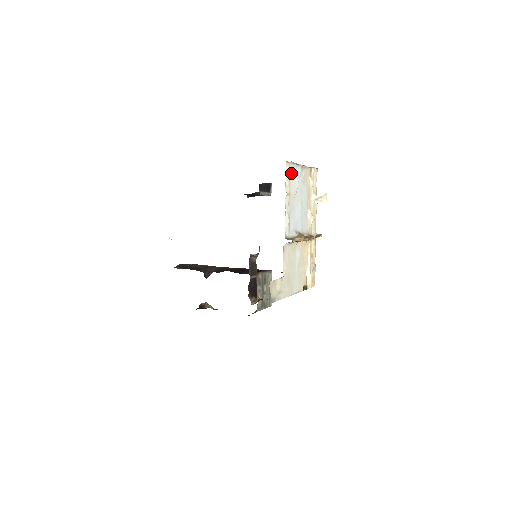
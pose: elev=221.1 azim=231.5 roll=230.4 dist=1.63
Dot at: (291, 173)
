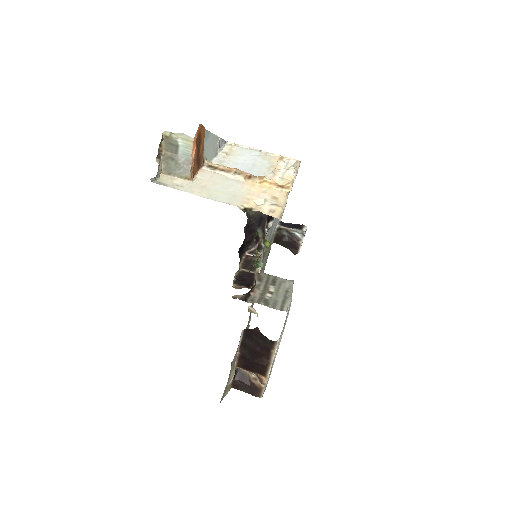
Dot at: (237, 150)
